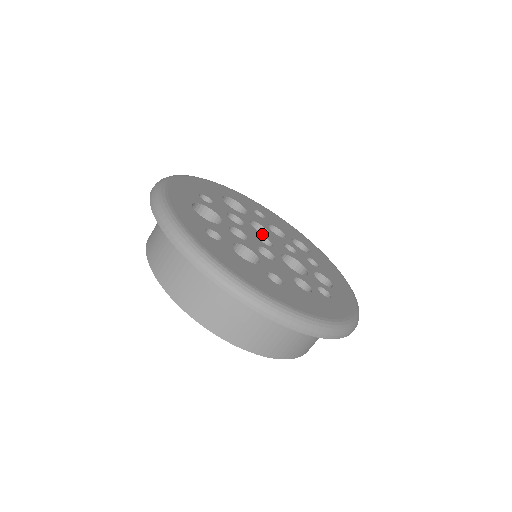
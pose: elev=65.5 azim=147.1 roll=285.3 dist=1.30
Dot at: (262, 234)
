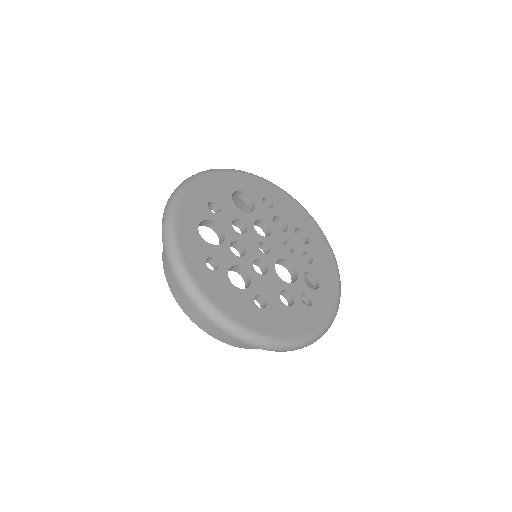
Dot at: (263, 238)
